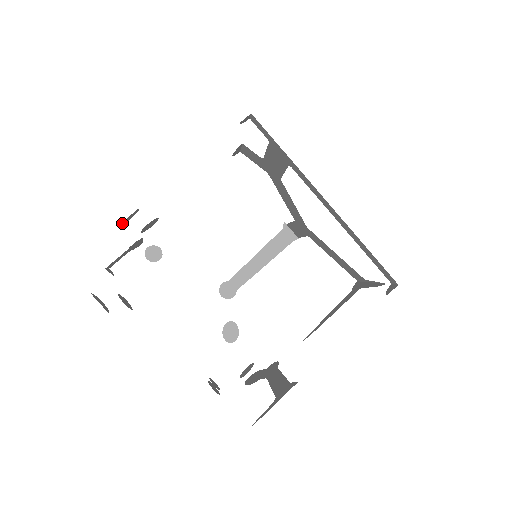
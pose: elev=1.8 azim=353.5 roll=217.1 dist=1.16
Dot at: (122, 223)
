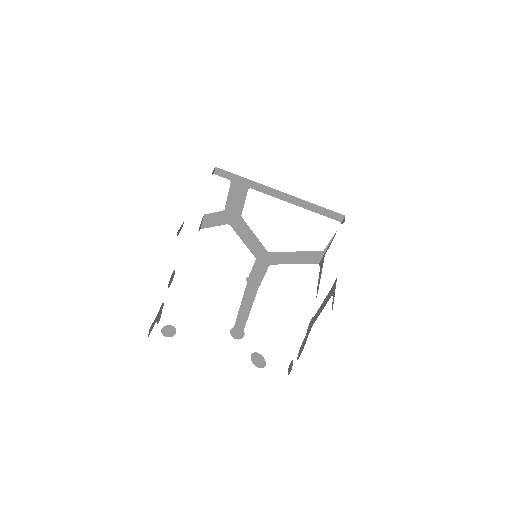
Dot at: (178, 232)
